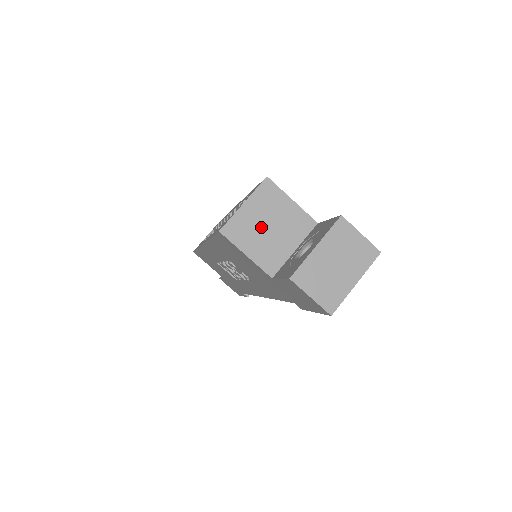
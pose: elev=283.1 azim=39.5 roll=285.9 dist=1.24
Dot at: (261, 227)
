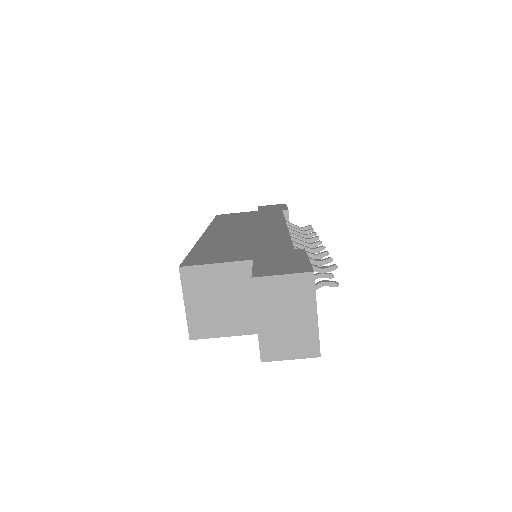
Dot at: (215, 307)
